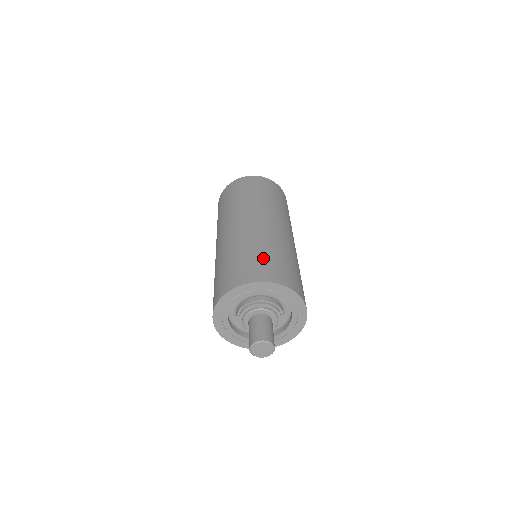
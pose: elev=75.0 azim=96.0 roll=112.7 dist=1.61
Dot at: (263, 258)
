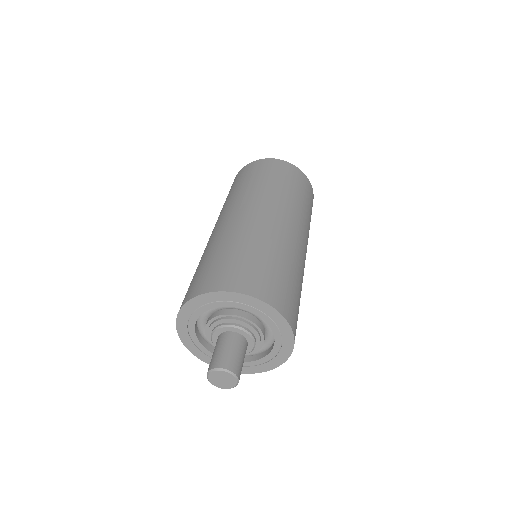
Dot at: (266, 267)
